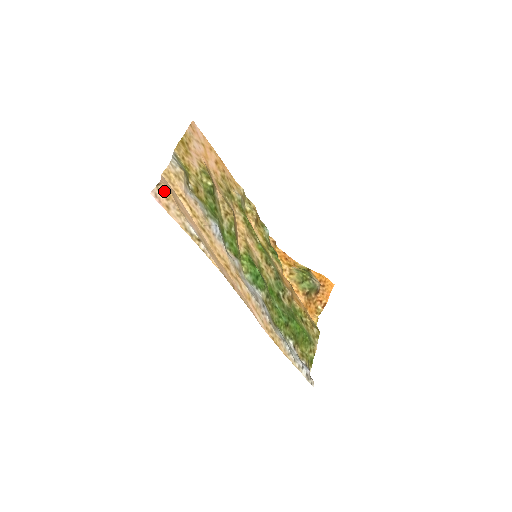
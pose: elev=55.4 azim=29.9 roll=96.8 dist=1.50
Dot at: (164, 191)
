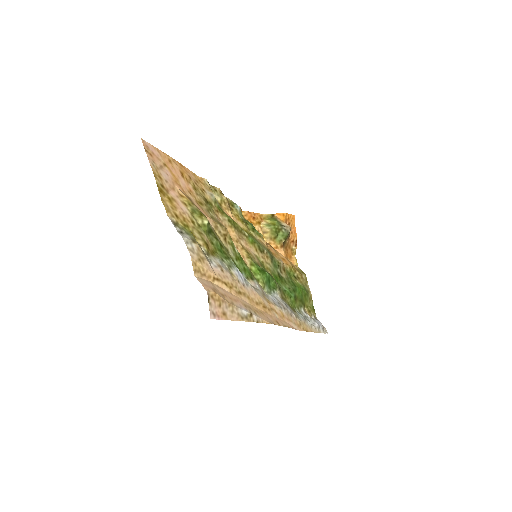
Dot at: (214, 300)
